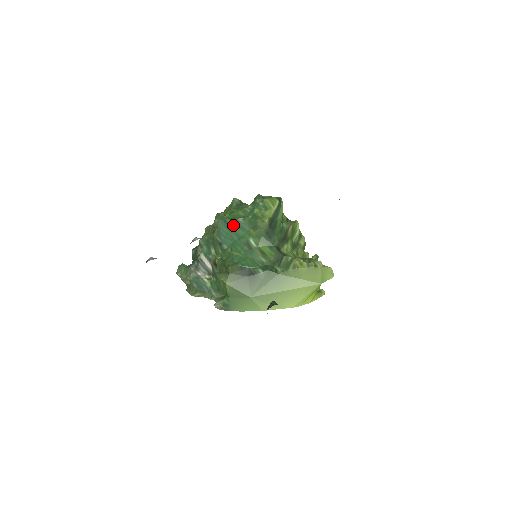
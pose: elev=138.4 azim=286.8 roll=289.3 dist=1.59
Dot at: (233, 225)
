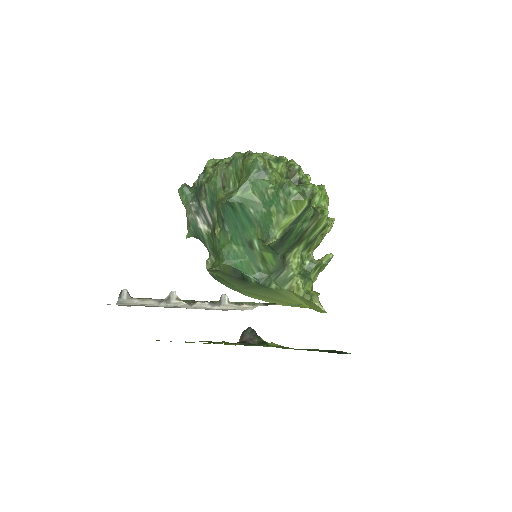
Dot at: (241, 212)
